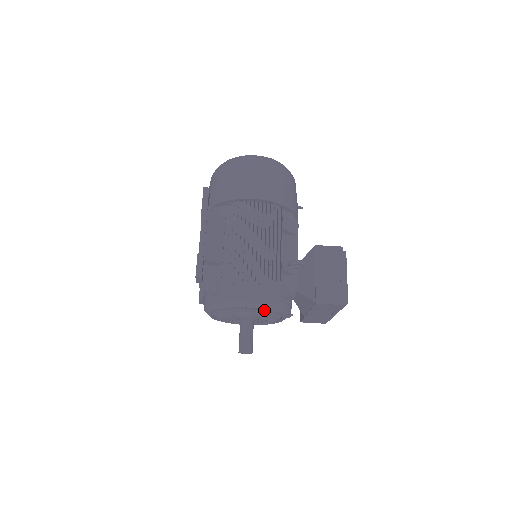
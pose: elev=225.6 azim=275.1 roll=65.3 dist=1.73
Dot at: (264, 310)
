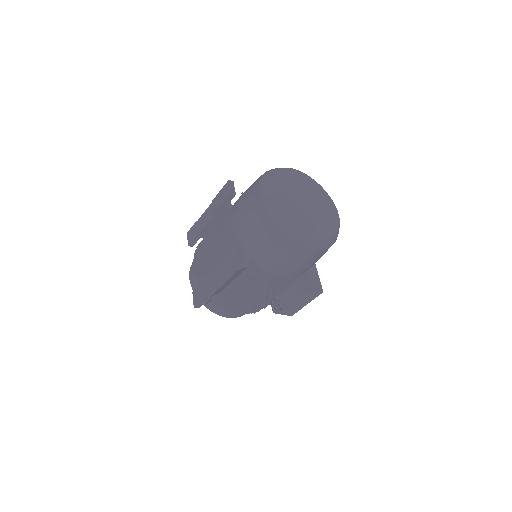
Dot at: occluded
